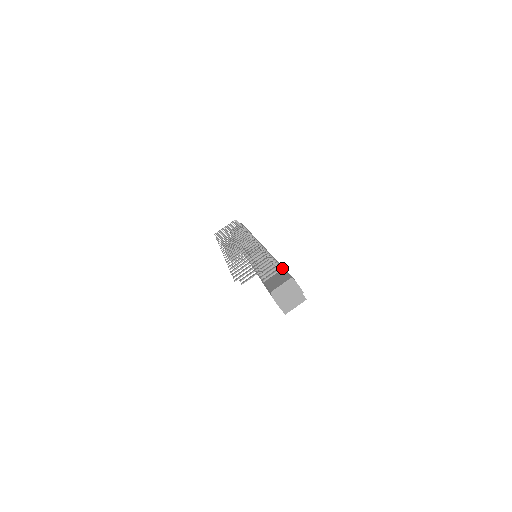
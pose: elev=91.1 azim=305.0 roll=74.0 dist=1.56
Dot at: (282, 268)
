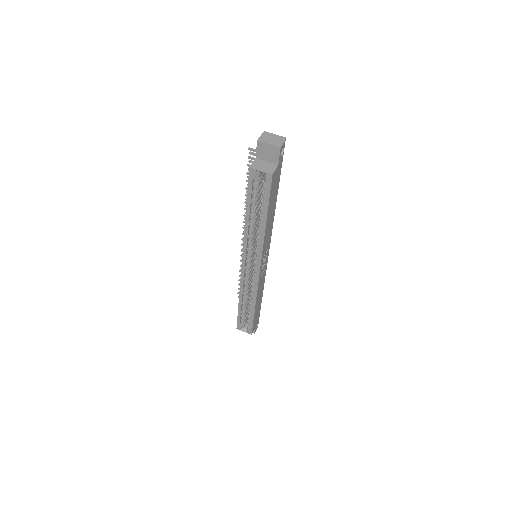
Dot at: (280, 173)
